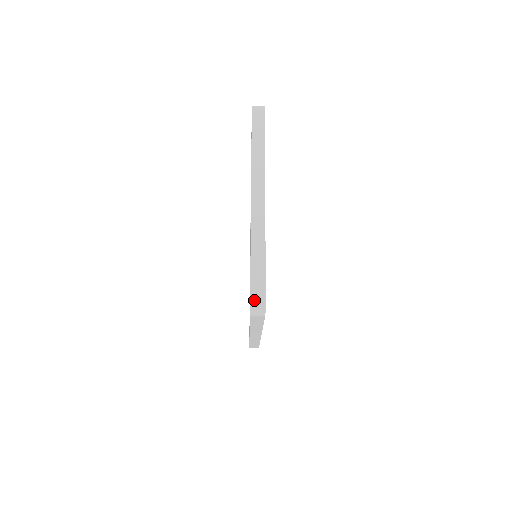
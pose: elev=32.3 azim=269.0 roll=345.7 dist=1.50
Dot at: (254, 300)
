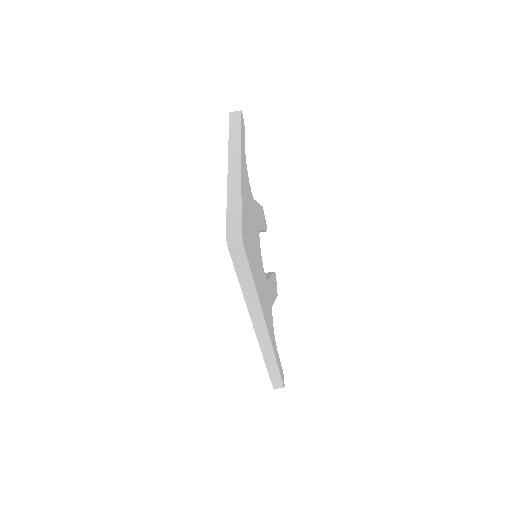
Dot at: (230, 230)
